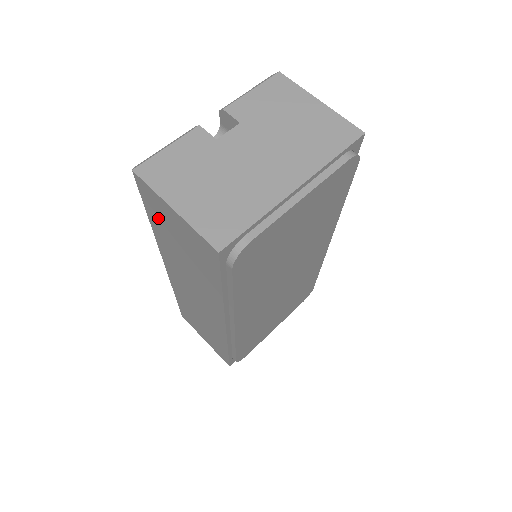
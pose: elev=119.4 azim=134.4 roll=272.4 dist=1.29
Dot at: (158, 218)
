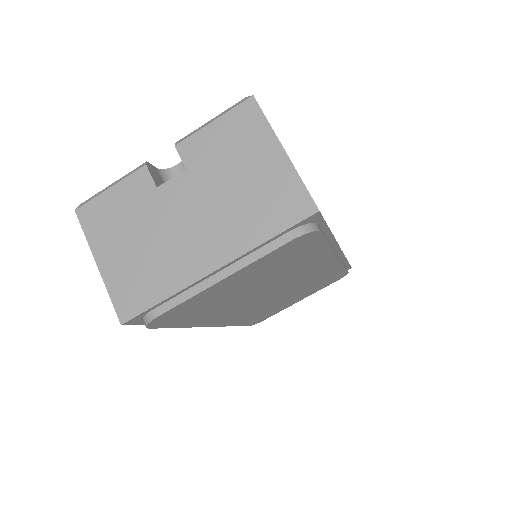
Dot at: occluded
